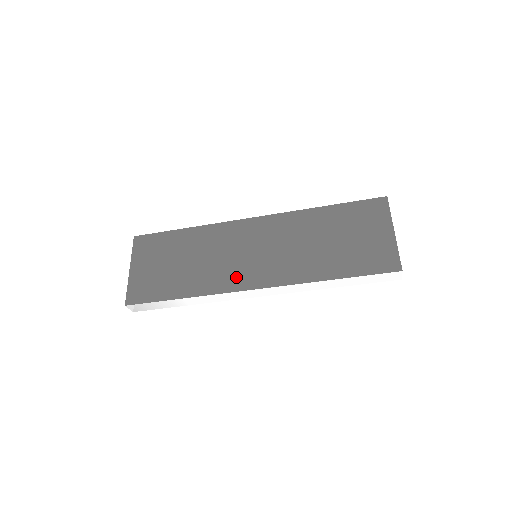
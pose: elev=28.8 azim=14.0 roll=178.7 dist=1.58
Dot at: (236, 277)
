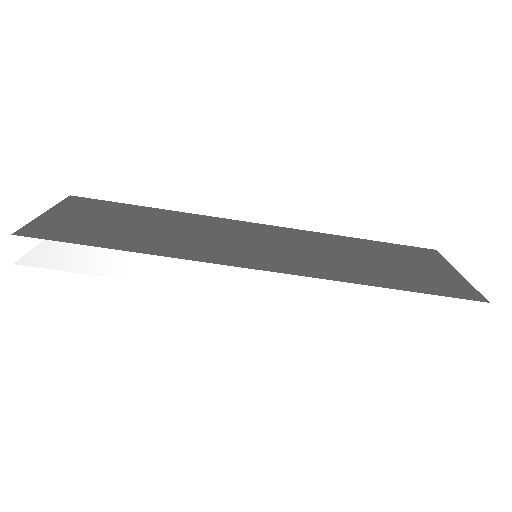
Dot at: (228, 254)
